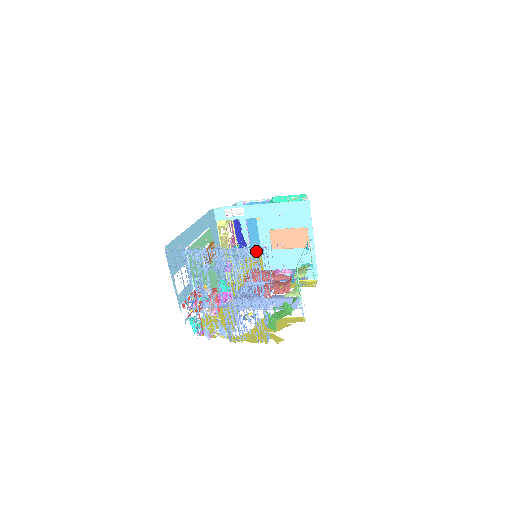
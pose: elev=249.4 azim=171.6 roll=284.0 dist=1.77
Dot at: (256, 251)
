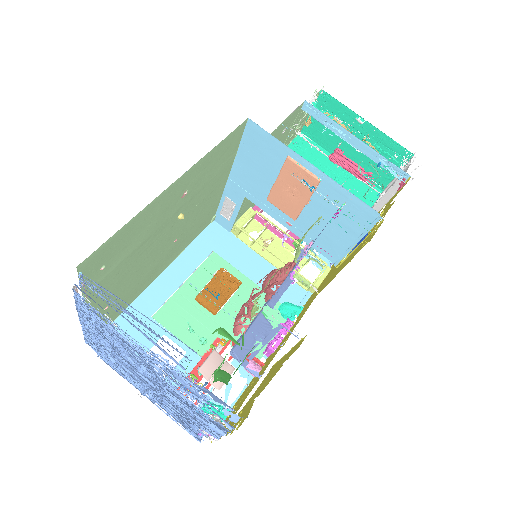
Dot at: (85, 306)
